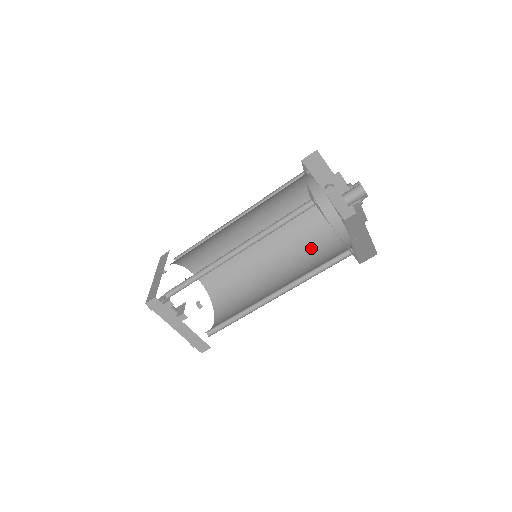
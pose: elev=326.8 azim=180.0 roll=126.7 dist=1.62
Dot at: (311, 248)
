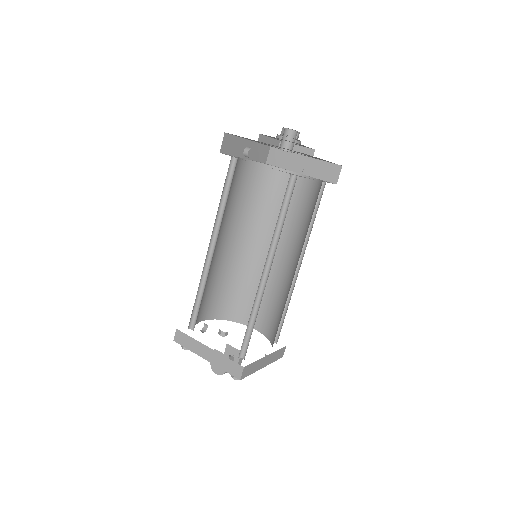
Dot at: (271, 208)
